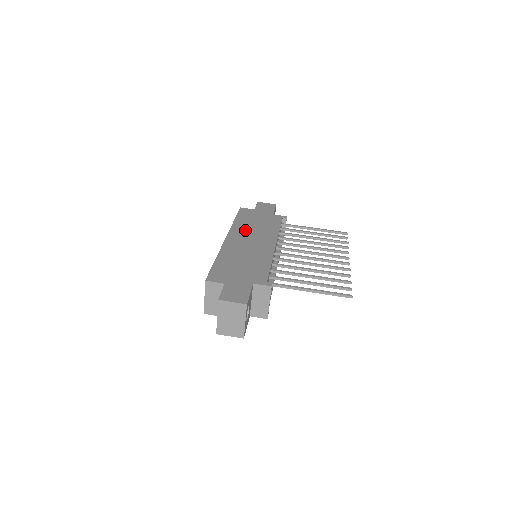
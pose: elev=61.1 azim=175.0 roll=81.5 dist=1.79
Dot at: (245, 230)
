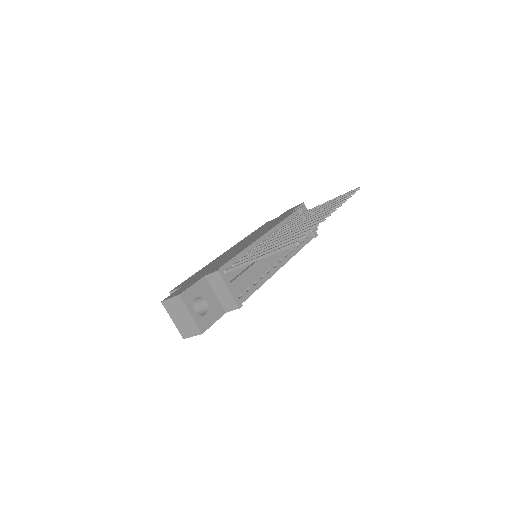
Dot at: (249, 237)
